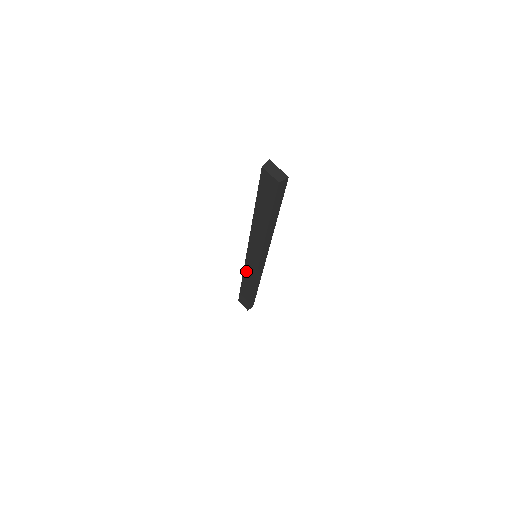
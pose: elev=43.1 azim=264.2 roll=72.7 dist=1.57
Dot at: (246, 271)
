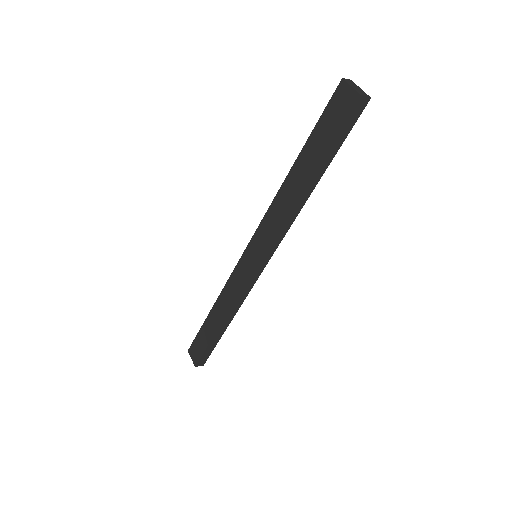
Dot at: (229, 285)
